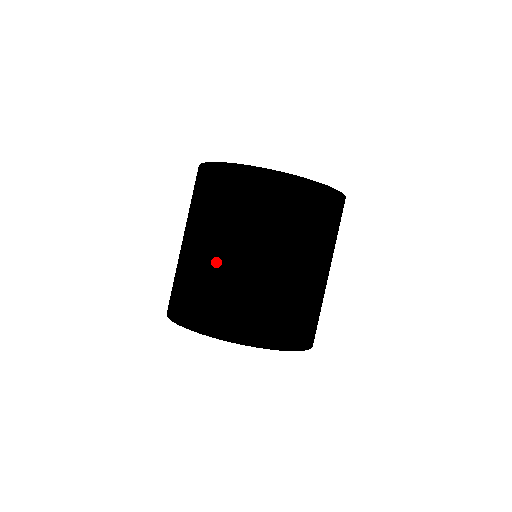
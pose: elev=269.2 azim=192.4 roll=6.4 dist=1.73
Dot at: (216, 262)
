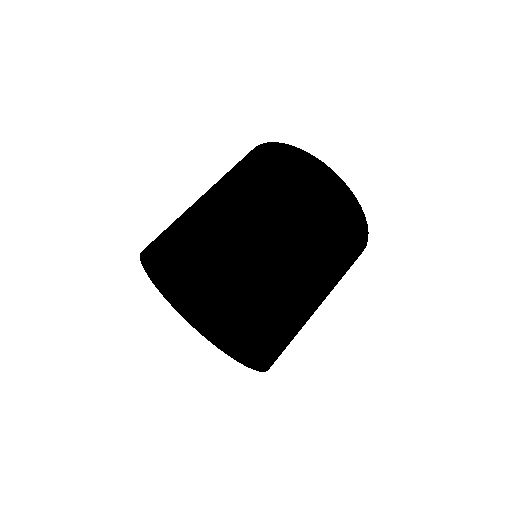
Dot at: (268, 235)
